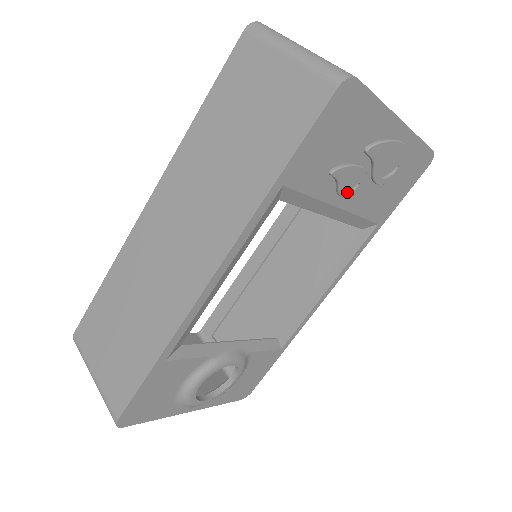
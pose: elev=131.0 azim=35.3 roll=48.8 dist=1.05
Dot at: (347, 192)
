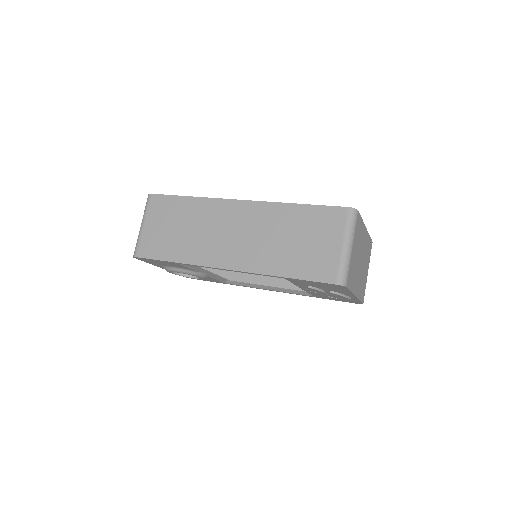
Dot at: occluded
